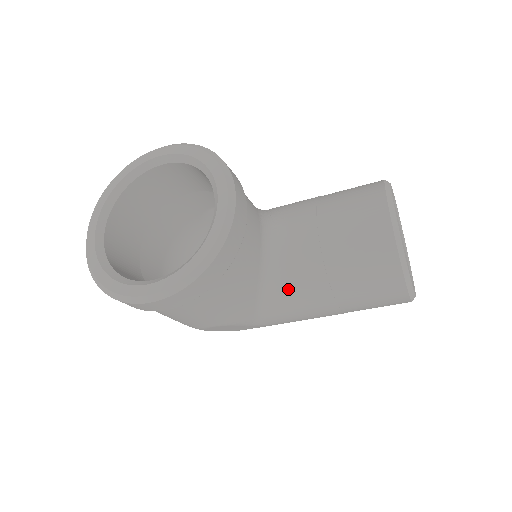
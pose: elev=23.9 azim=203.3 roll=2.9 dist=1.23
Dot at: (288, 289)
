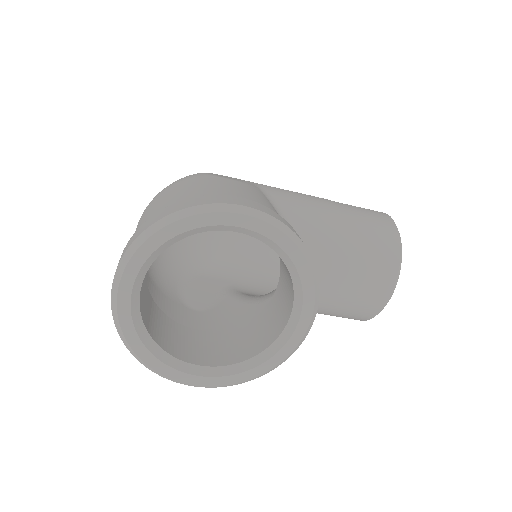
Dot at: occluded
